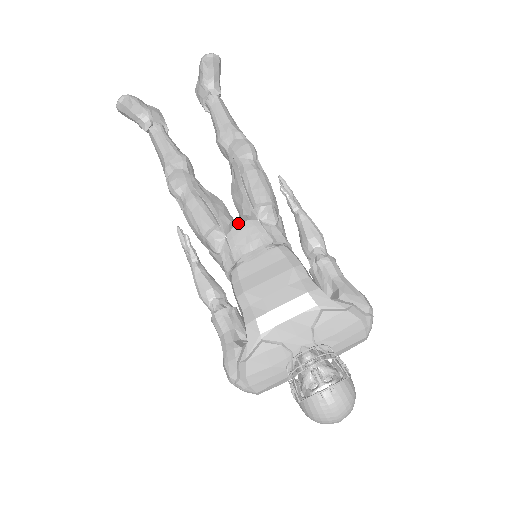
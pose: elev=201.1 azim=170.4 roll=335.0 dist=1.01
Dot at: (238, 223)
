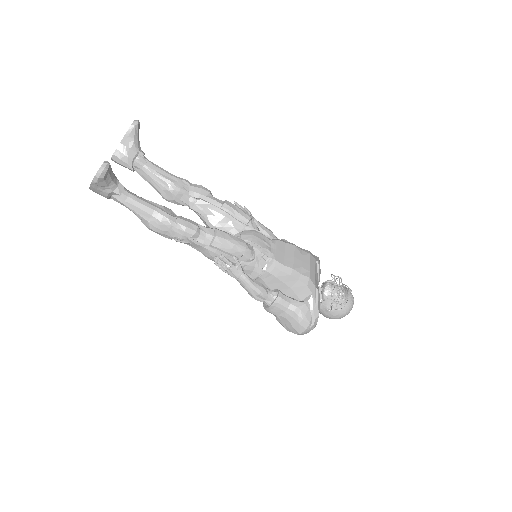
Dot at: (251, 235)
